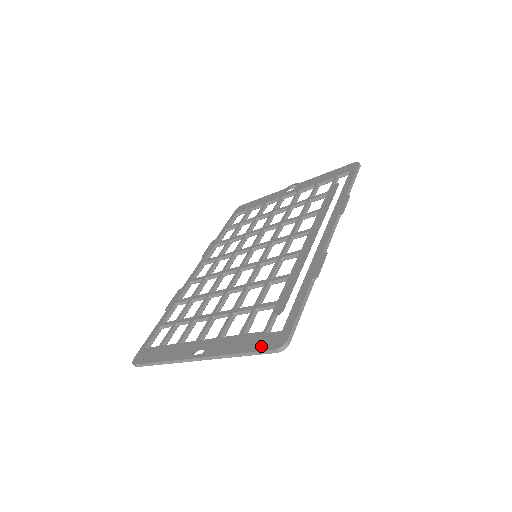
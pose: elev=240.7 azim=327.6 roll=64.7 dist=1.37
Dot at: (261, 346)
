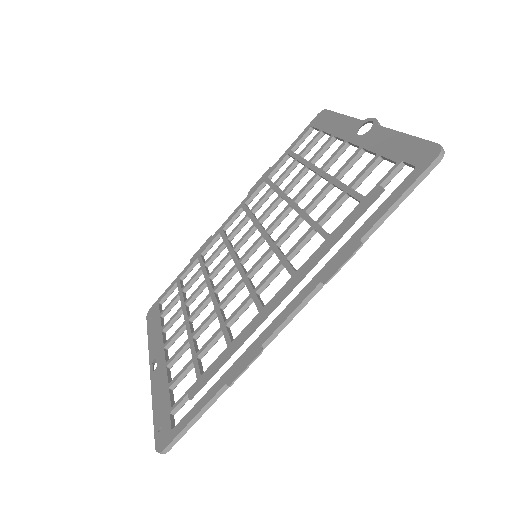
Dot at: (158, 428)
